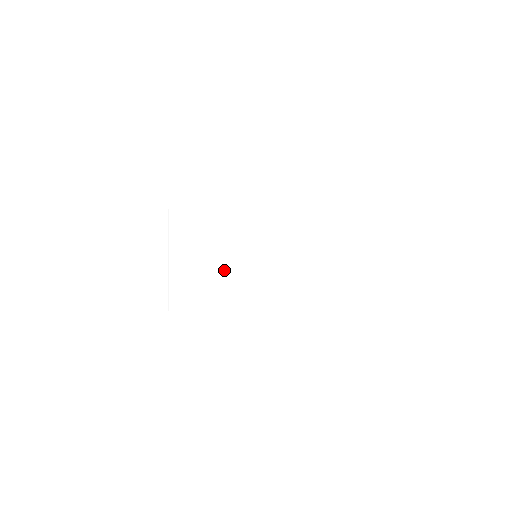
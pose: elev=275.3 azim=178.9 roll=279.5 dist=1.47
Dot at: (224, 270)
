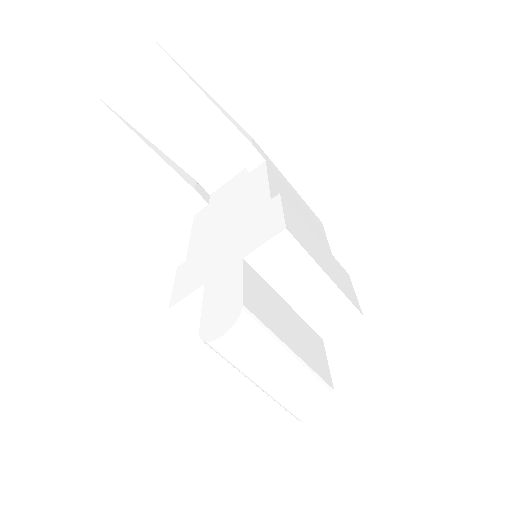
Dot at: (294, 320)
